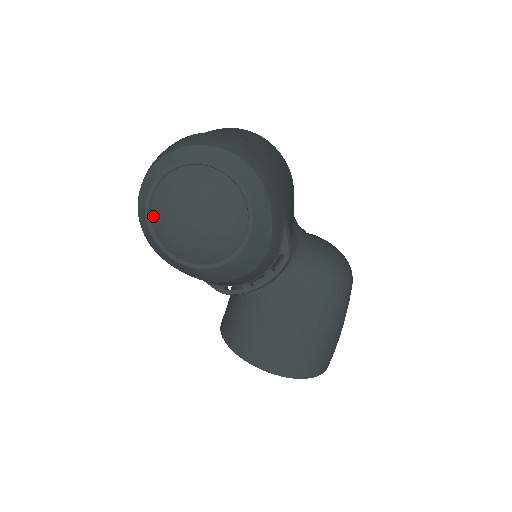
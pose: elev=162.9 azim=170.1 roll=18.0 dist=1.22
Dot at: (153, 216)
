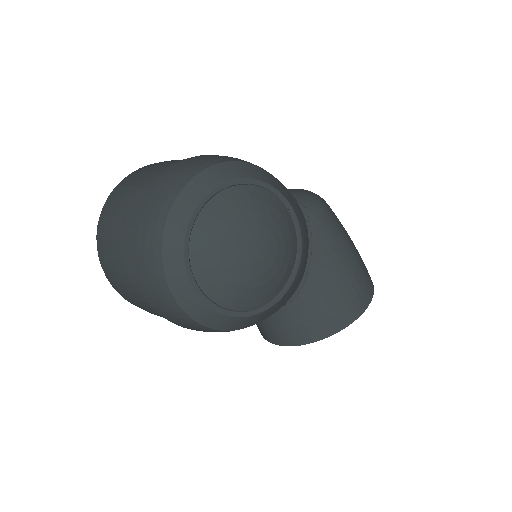
Dot at: (215, 297)
